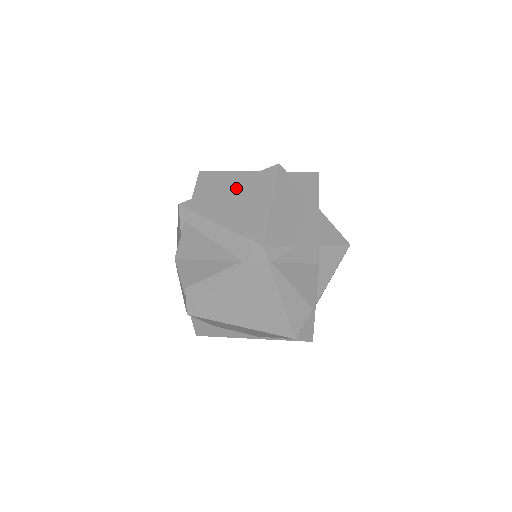
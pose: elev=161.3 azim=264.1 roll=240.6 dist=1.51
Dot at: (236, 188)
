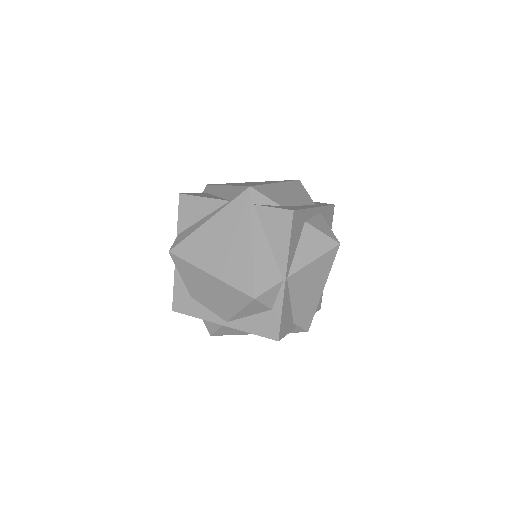
Dot at: (256, 182)
